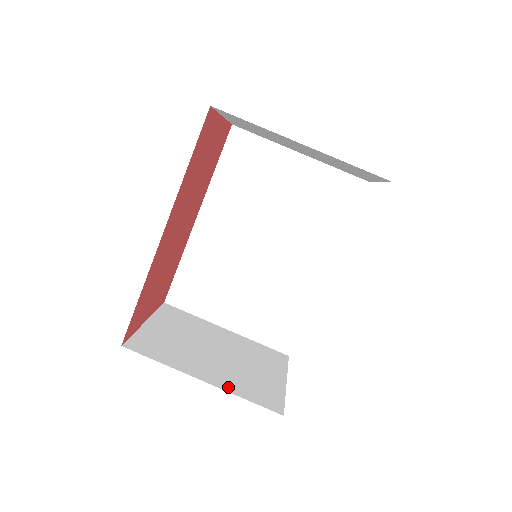
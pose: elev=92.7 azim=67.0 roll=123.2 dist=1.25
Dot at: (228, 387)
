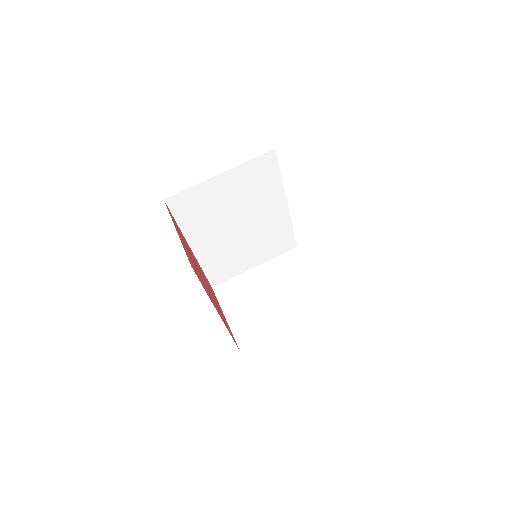
Dot at: (299, 316)
